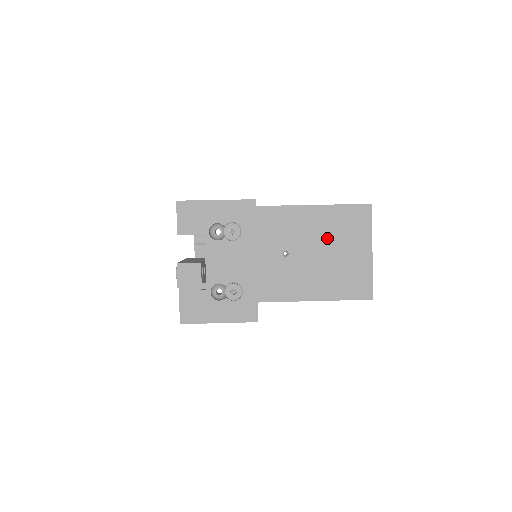
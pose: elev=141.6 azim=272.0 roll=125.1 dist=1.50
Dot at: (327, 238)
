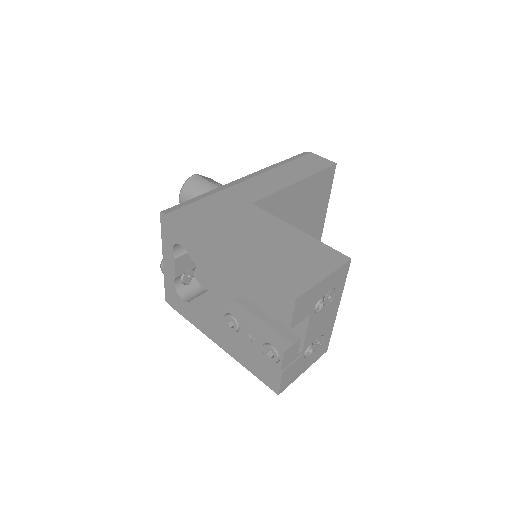
Dot at: (303, 208)
